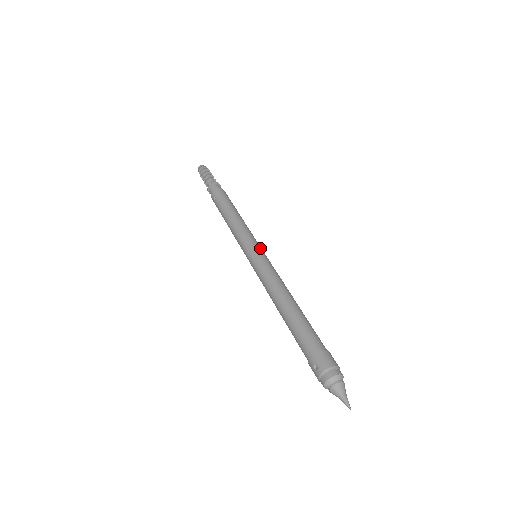
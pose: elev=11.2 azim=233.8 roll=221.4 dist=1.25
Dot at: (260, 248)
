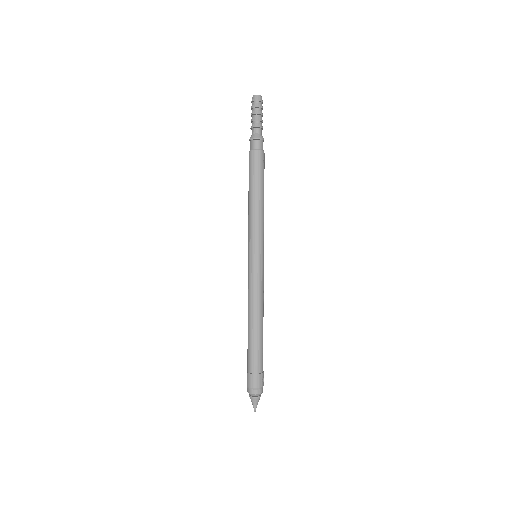
Dot at: (254, 254)
